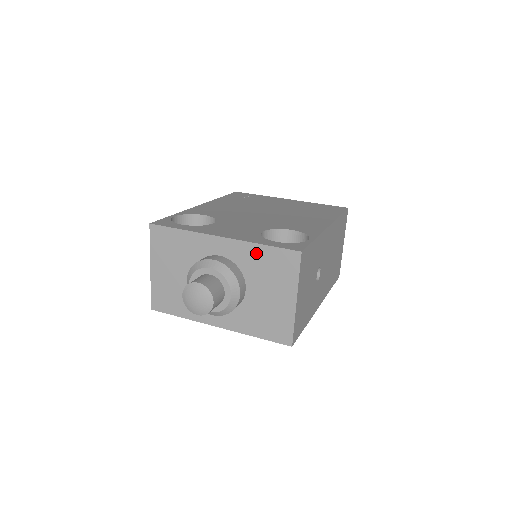
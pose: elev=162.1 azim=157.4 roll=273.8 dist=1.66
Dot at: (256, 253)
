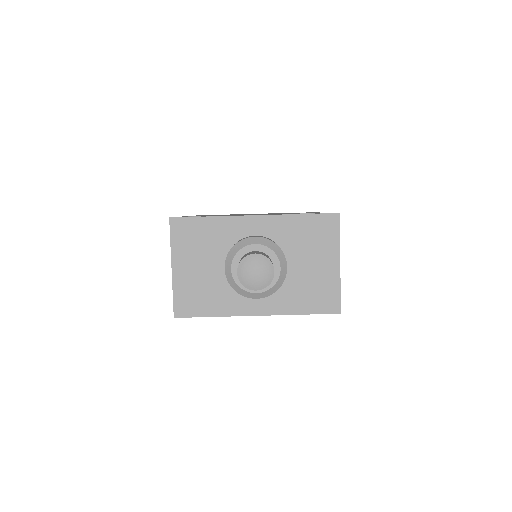
Dot at: (294, 224)
